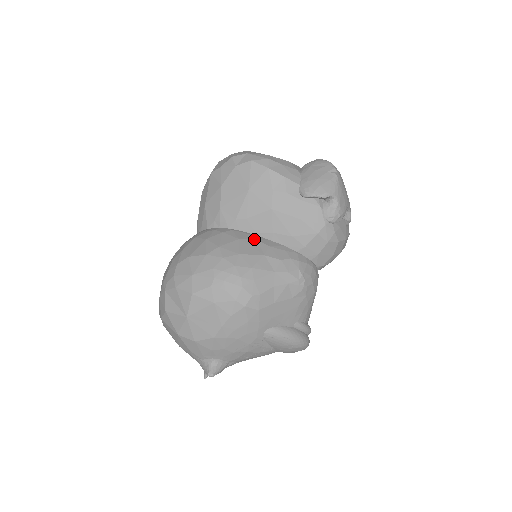
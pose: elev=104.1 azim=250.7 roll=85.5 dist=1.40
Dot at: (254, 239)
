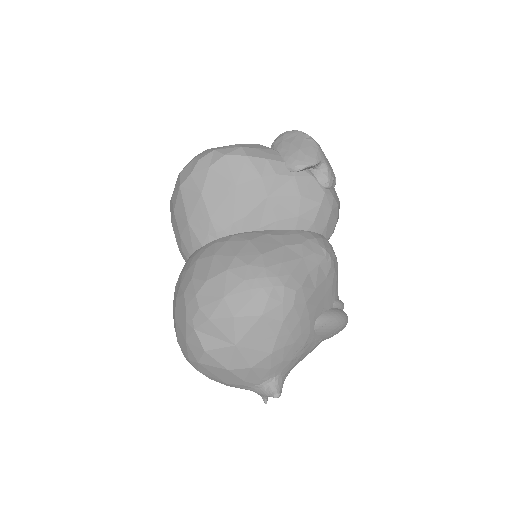
Dot at: (263, 235)
